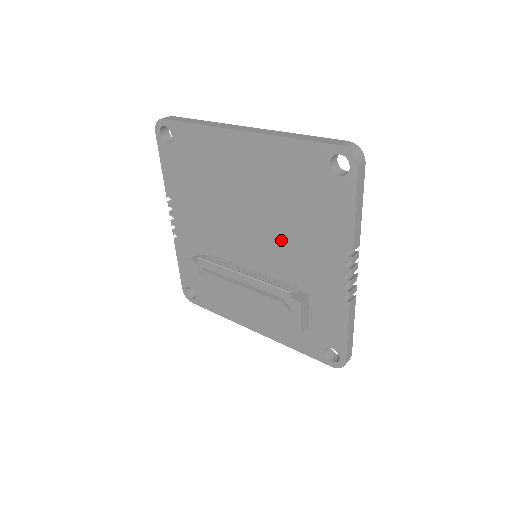
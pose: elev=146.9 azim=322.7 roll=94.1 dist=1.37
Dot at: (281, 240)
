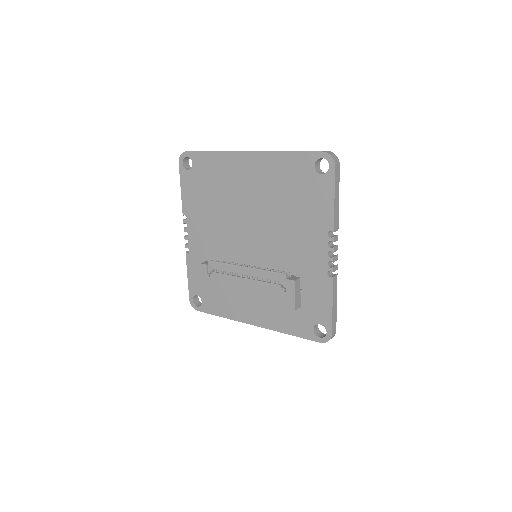
Dot at: (278, 234)
